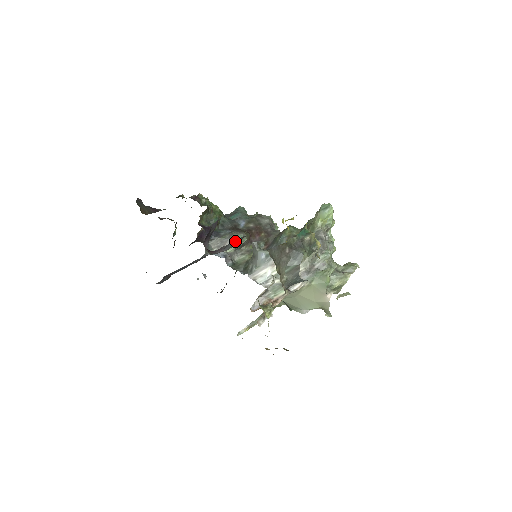
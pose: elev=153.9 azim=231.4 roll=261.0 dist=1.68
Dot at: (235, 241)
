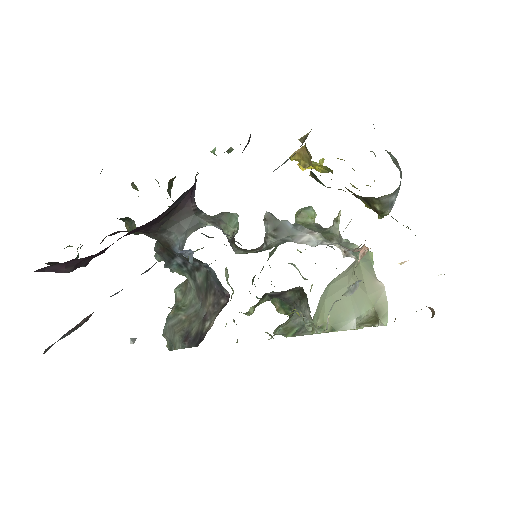
Dot at: occluded
